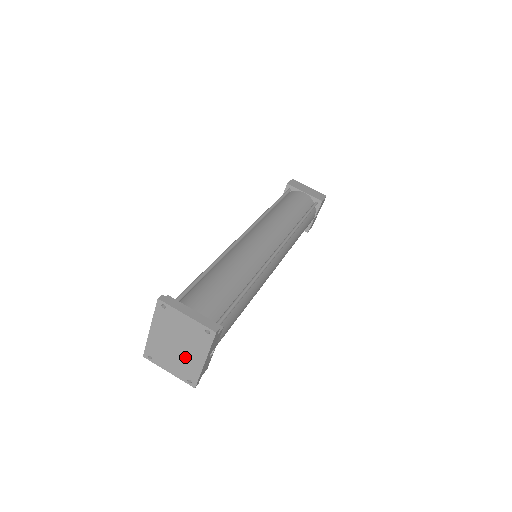
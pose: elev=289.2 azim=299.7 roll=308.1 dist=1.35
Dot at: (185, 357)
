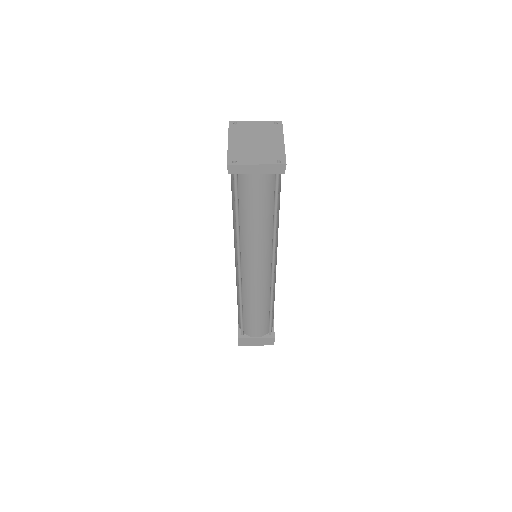
Dot at: (266, 146)
